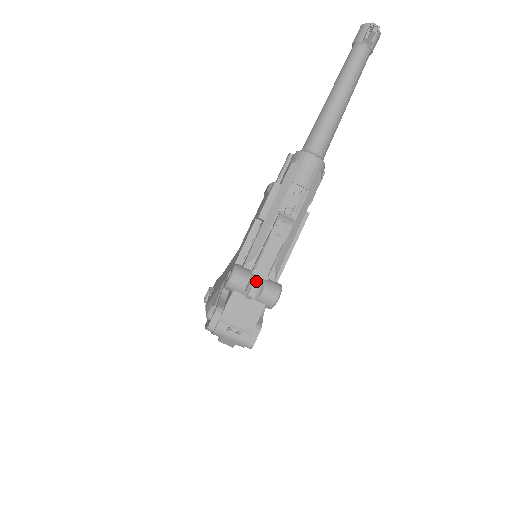
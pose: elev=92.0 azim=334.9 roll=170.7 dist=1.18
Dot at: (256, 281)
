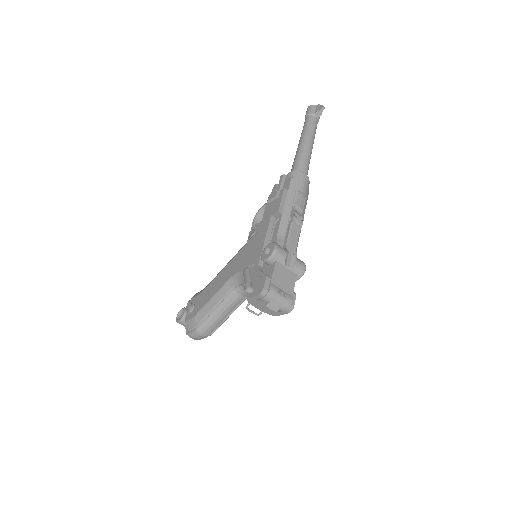
Dot at: (289, 255)
